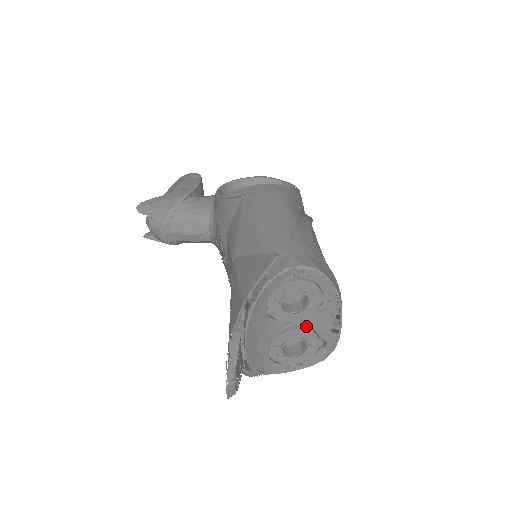
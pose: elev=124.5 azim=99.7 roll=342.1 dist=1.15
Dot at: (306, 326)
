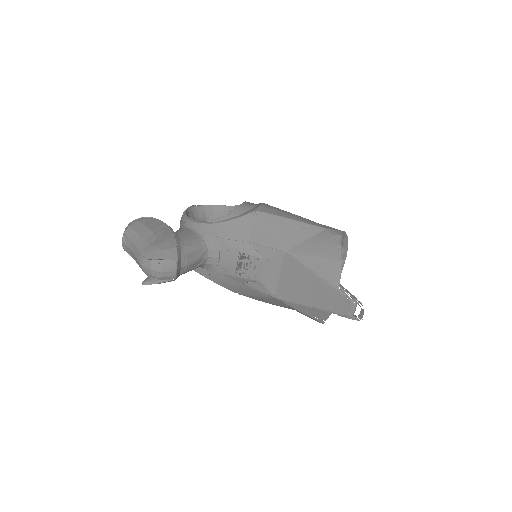
Dot at: occluded
